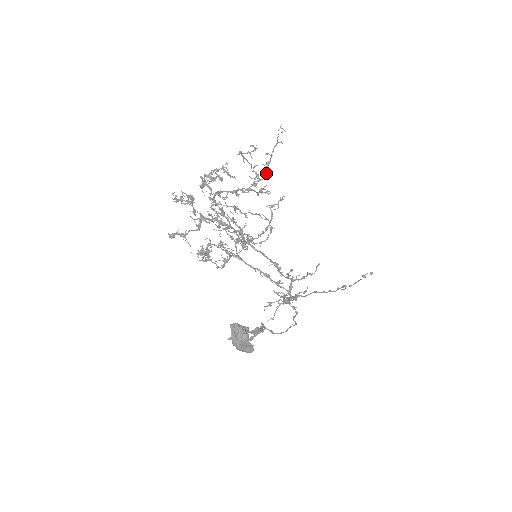
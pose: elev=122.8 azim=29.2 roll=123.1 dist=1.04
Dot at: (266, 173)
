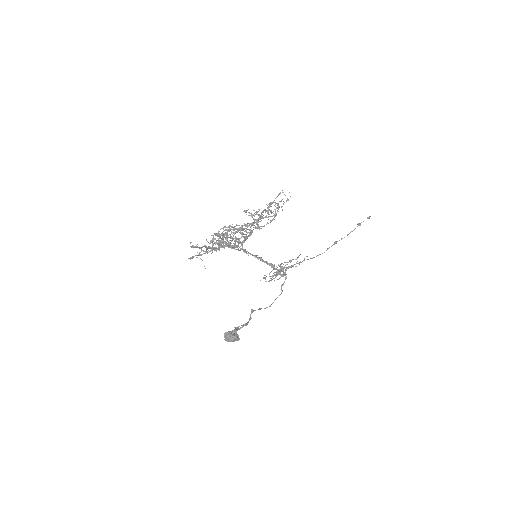
Dot at: (268, 212)
